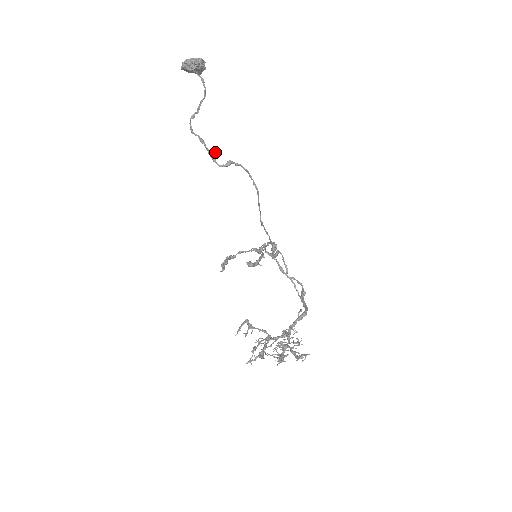
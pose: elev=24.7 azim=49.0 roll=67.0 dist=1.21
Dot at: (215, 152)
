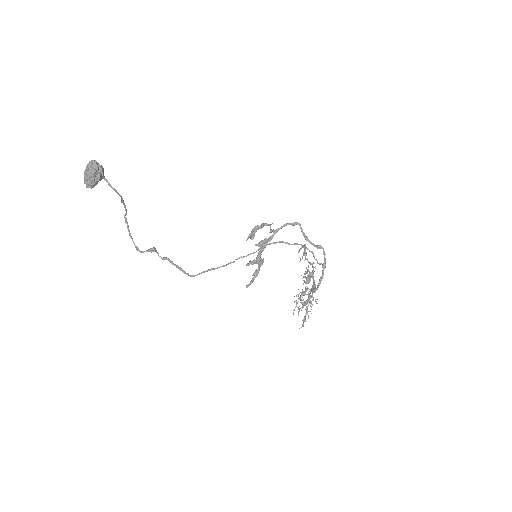
Dot at: (153, 249)
